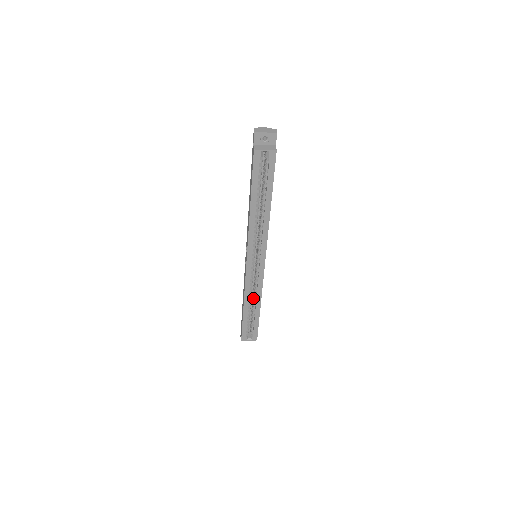
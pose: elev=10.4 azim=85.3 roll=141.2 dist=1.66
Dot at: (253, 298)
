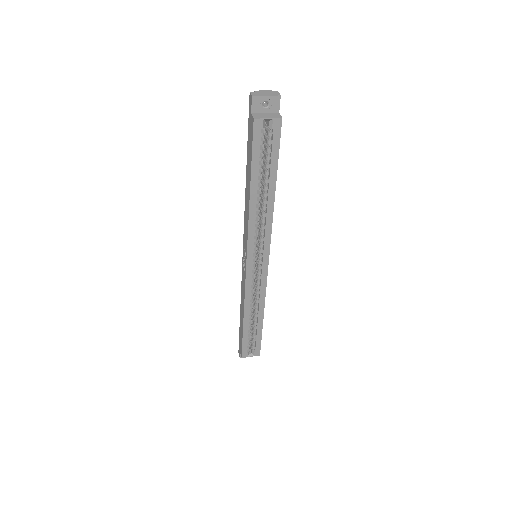
Dot at: (254, 307)
